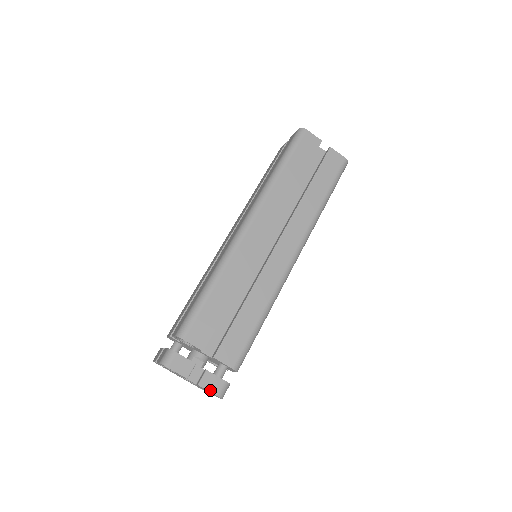
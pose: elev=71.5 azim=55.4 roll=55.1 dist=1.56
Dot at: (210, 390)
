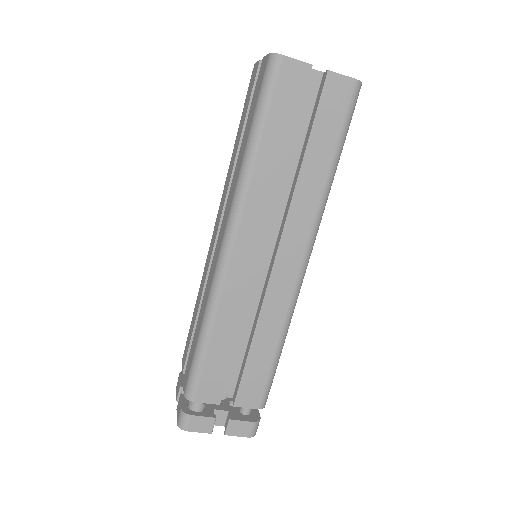
Dot at: (239, 435)
